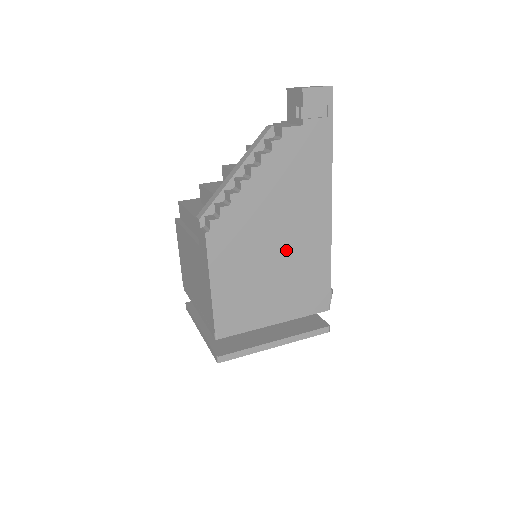
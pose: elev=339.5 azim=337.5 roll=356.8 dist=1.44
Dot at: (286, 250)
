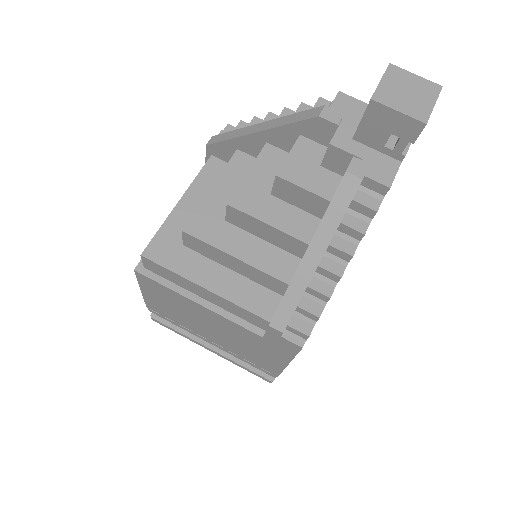
Dot at: occluded
